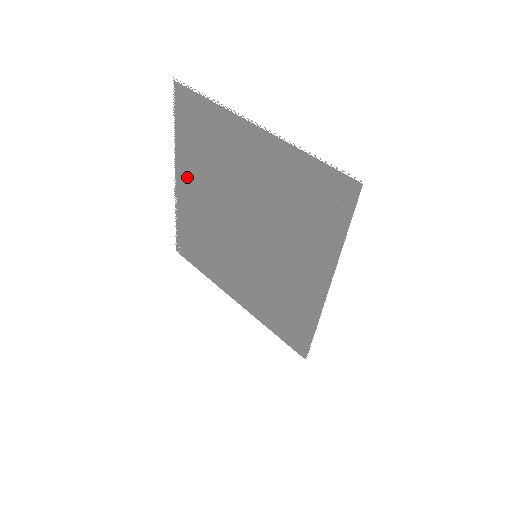
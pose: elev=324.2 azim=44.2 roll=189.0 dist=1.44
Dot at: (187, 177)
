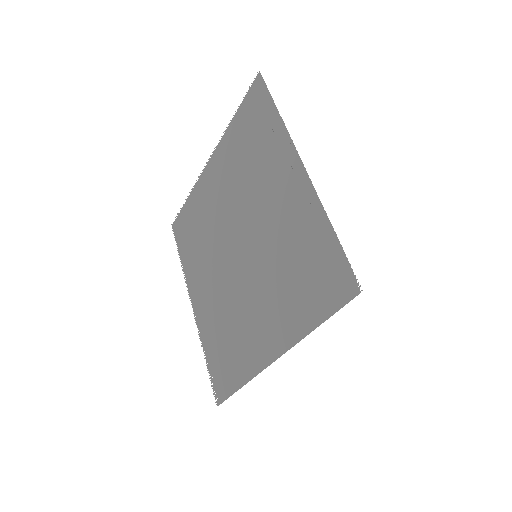
Dot at: (197, 286)
